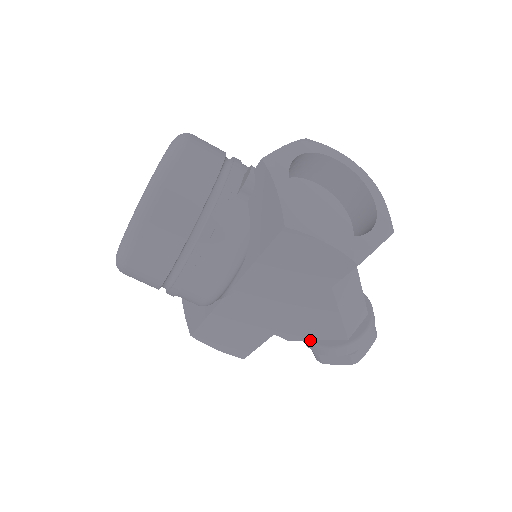
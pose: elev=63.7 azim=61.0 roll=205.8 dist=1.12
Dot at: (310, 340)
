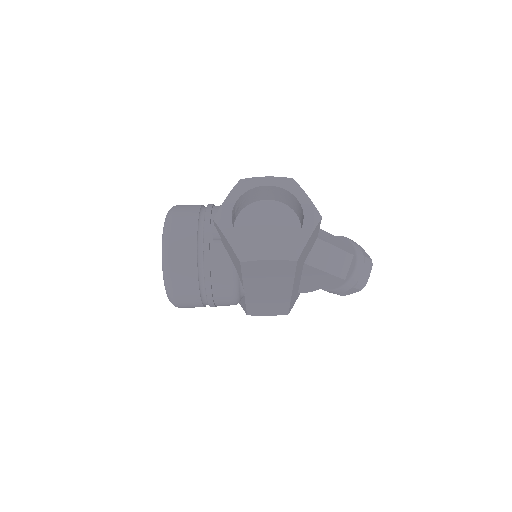
Dot at: (322, 288)
